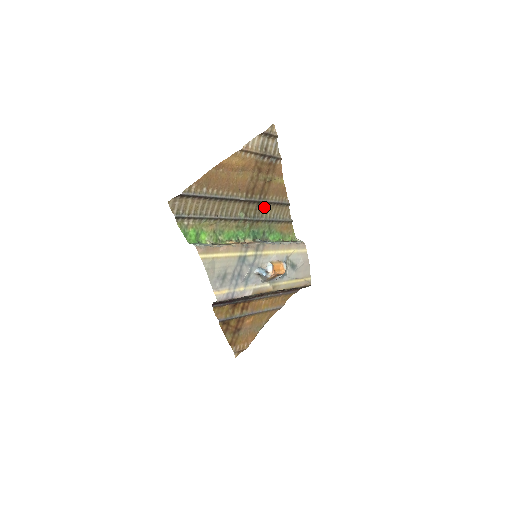
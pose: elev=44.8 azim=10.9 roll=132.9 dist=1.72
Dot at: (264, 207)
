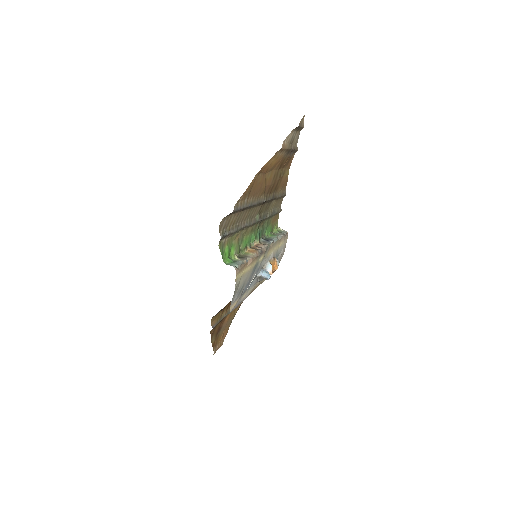
Dot at: (270, 203)
